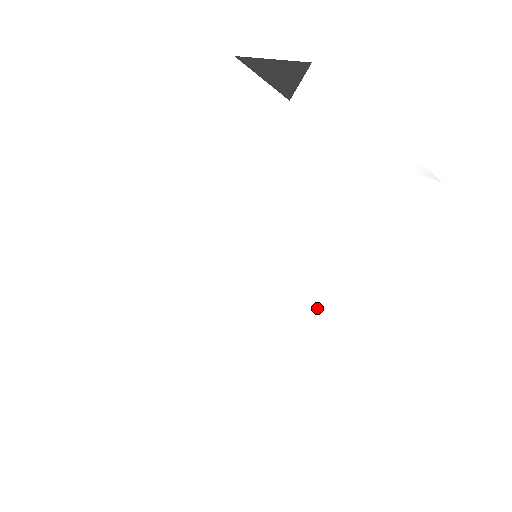
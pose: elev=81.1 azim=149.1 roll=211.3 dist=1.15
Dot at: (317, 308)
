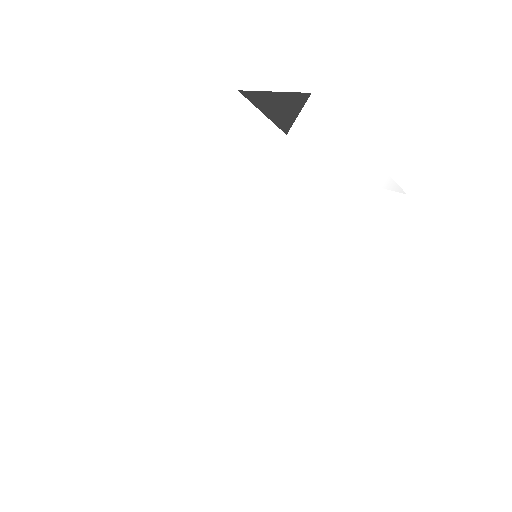
Dot at: (311, 297)
